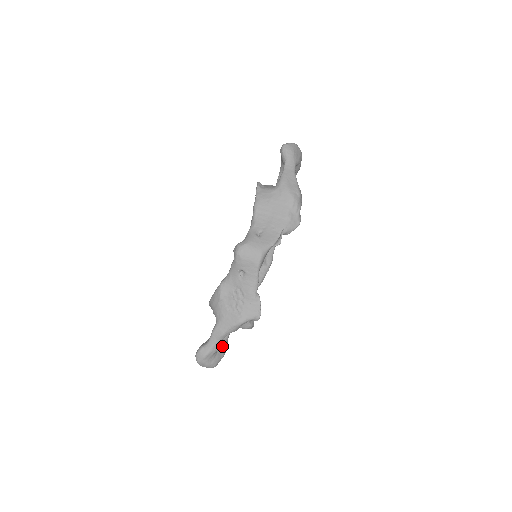
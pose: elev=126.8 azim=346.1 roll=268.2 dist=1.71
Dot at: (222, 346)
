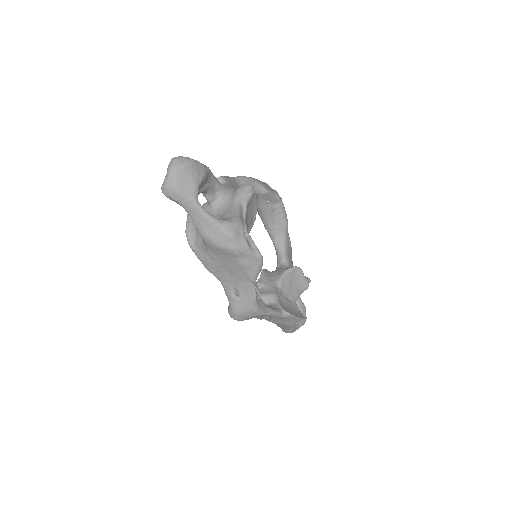
Dot at: occluded
